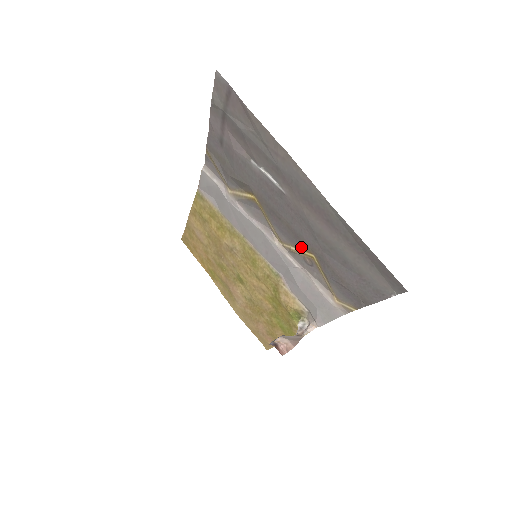
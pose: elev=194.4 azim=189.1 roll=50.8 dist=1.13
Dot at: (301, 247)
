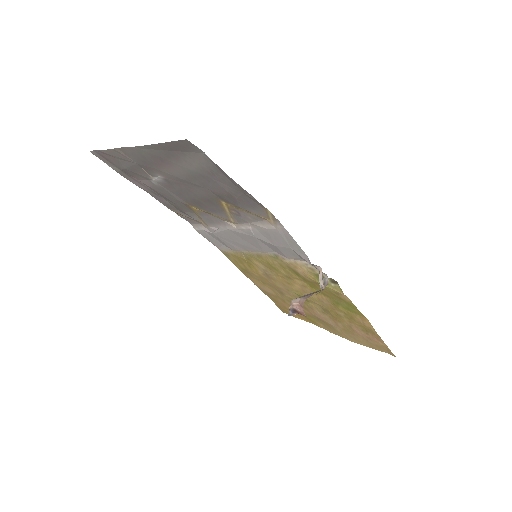
Dot at: (221, 207)
